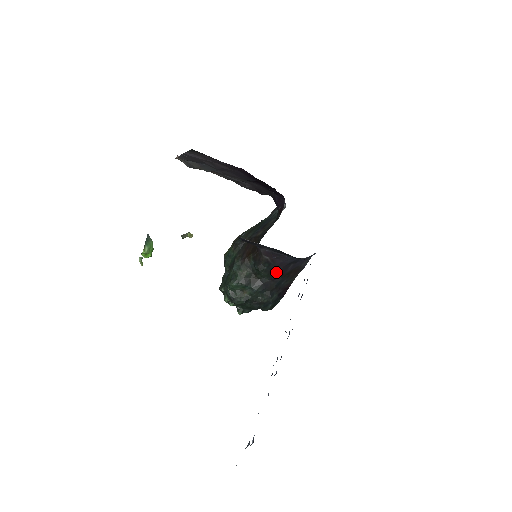
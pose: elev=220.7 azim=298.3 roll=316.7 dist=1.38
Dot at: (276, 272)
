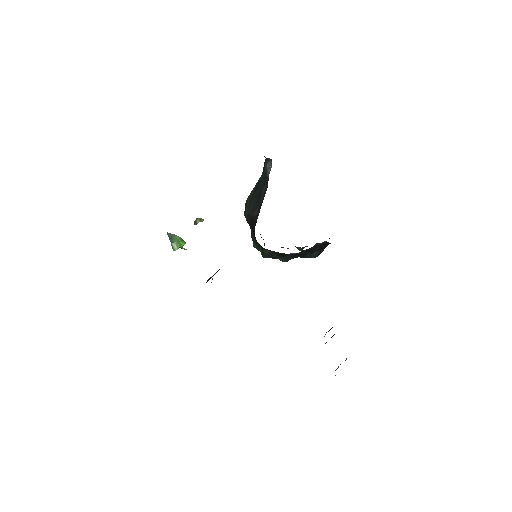
Dot at: occluded
